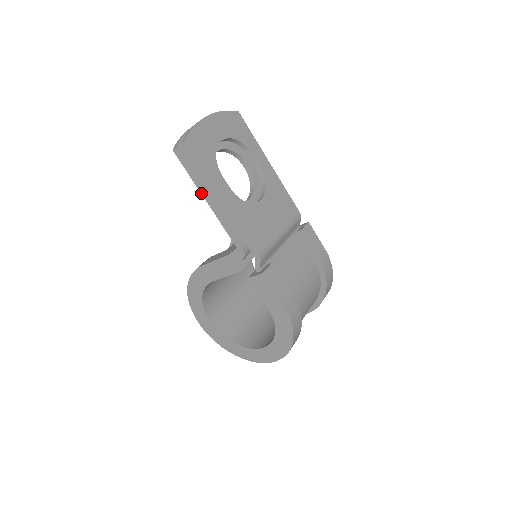
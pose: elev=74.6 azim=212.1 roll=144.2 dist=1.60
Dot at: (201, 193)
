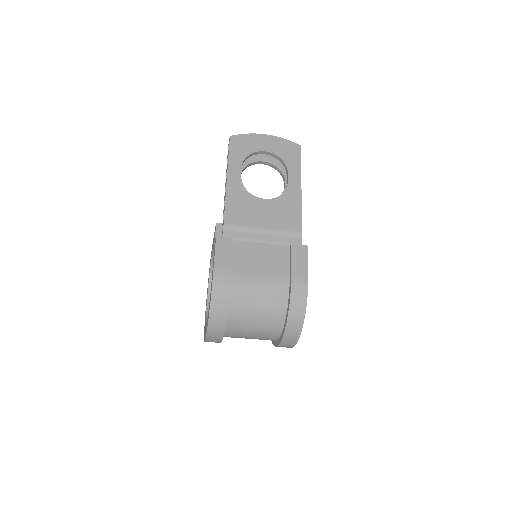
Dot at: occluded
